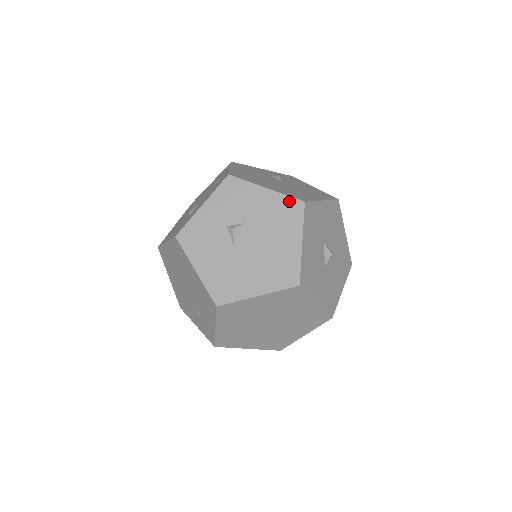
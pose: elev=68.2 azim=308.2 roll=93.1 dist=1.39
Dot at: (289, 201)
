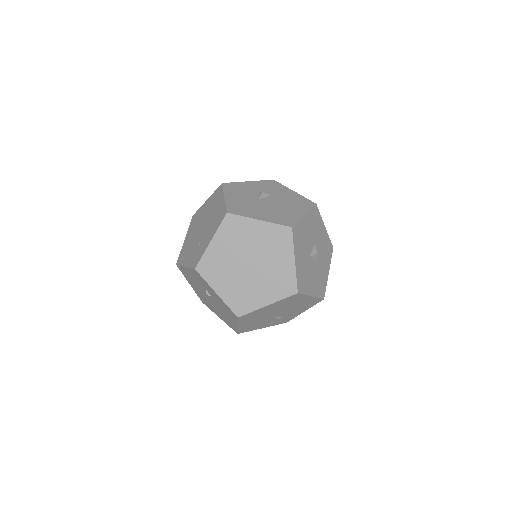
Dot at: (306, 200)
